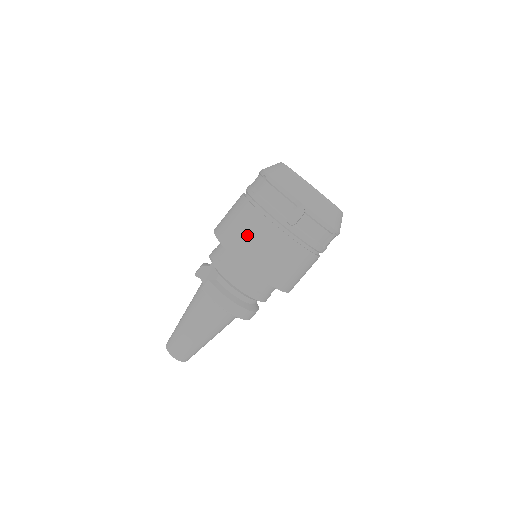
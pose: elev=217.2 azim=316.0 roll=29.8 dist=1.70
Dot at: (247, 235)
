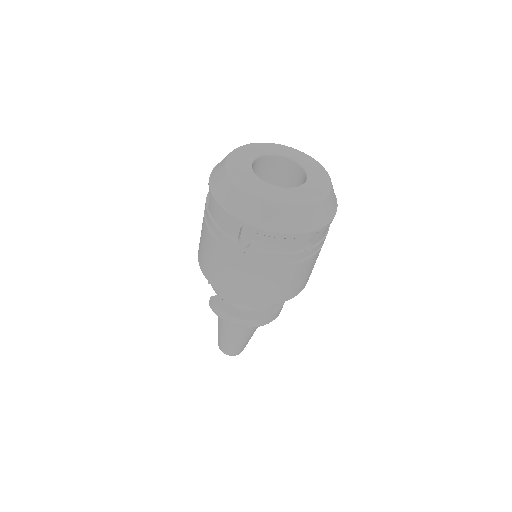
Dot at: (212, 261)
